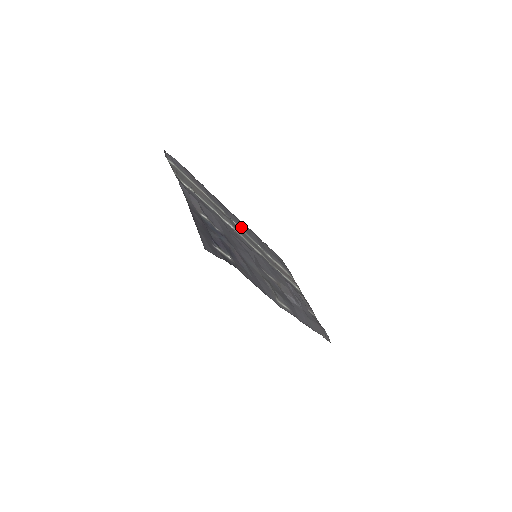
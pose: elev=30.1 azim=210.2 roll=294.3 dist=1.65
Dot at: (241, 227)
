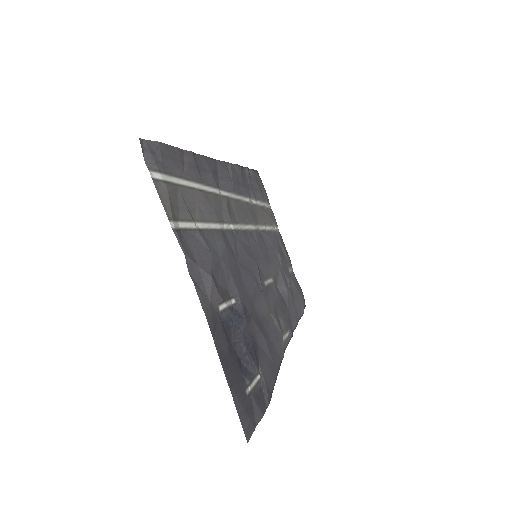
Dot at: (233, 189)
